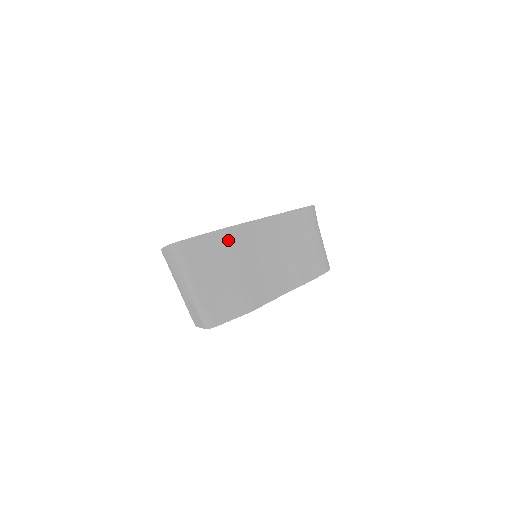
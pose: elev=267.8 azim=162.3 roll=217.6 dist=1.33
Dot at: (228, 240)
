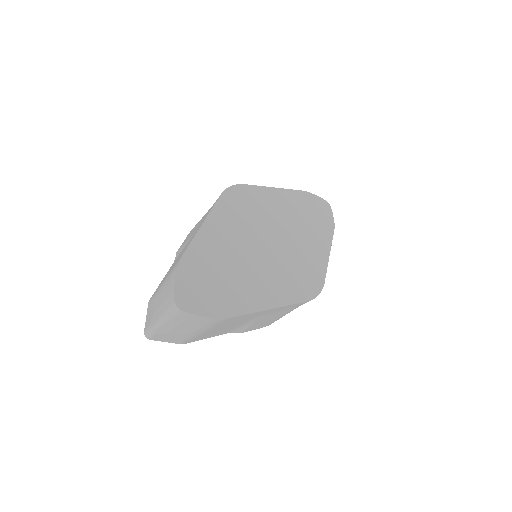
Dot at: (215, 322)
